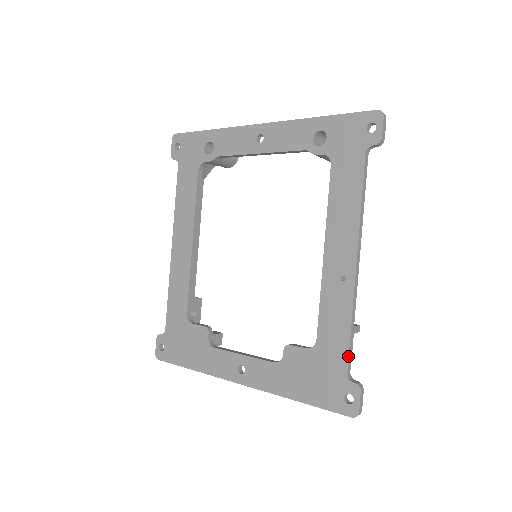
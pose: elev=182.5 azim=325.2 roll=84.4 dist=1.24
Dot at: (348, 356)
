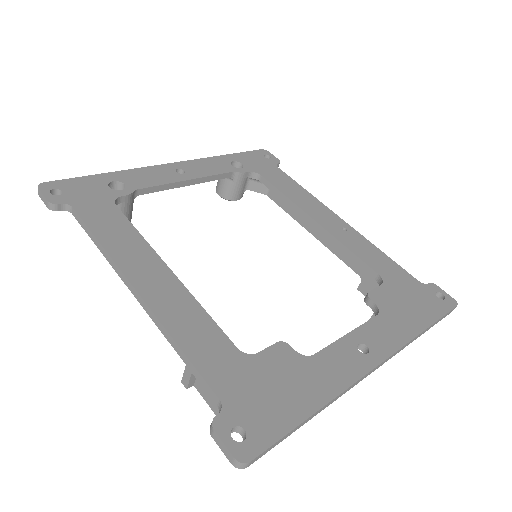
Dot at: (405, 270)
